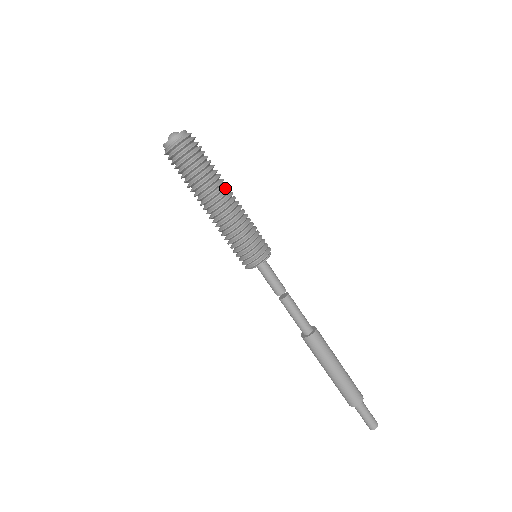
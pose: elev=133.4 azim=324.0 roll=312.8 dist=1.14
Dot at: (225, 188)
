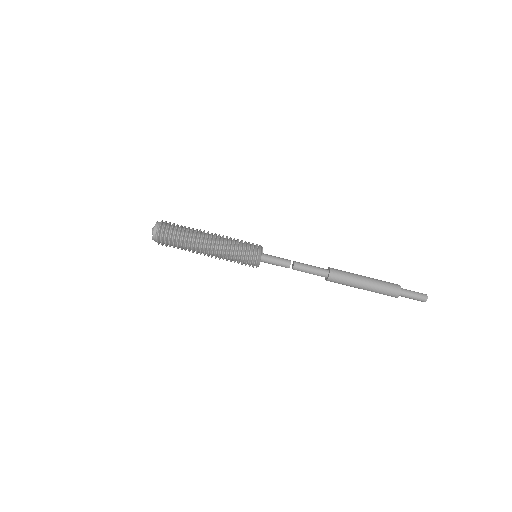
Dot at: occluded
